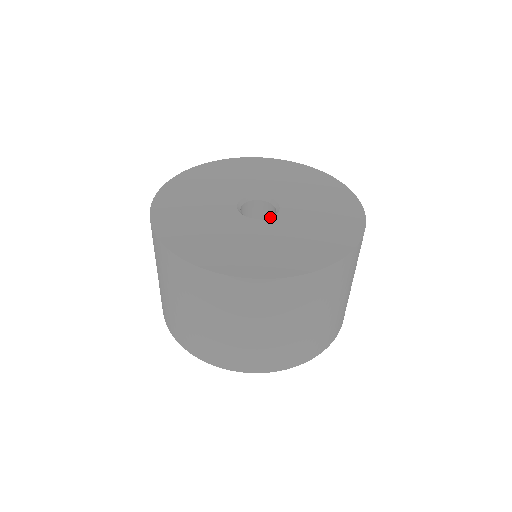
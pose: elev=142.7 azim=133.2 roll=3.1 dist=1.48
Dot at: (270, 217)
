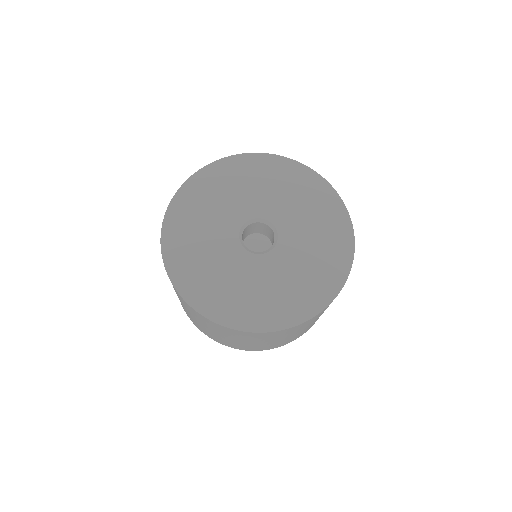
Dot at: (255, 253)
